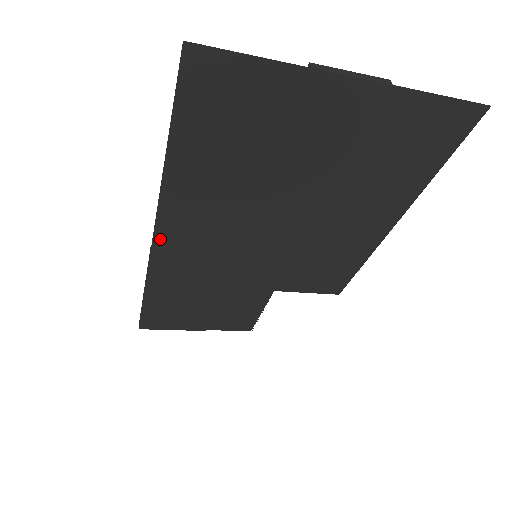
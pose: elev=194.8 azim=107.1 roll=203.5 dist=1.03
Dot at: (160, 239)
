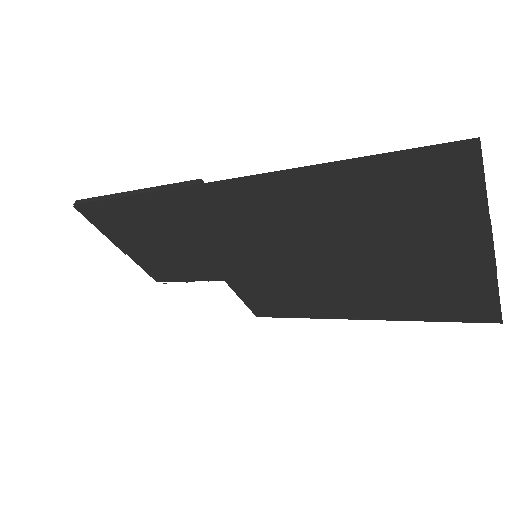
Dot at: (221, 187)
